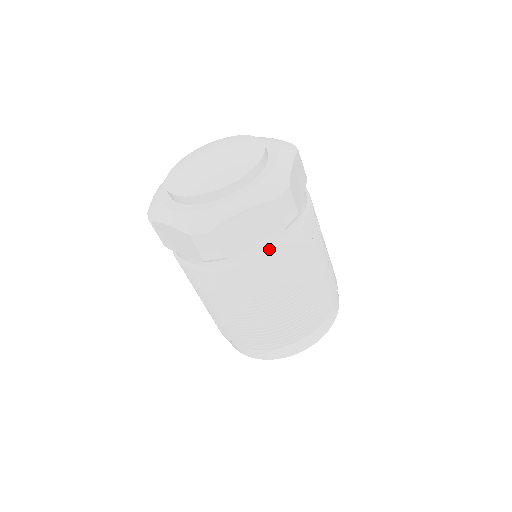
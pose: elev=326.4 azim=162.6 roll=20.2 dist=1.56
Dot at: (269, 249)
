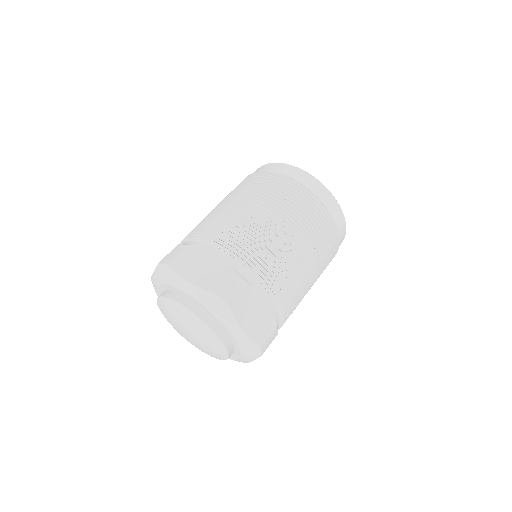
Dot at: occluded
